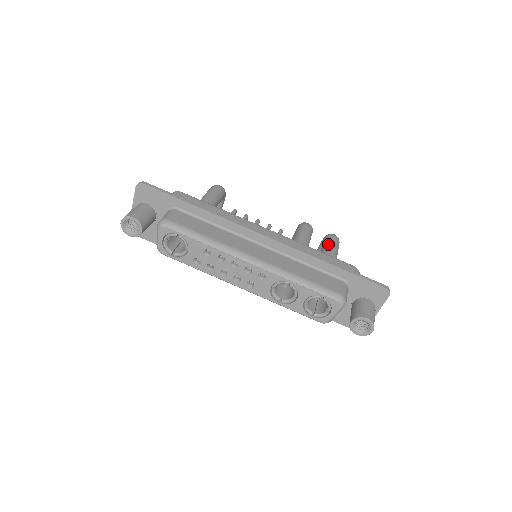
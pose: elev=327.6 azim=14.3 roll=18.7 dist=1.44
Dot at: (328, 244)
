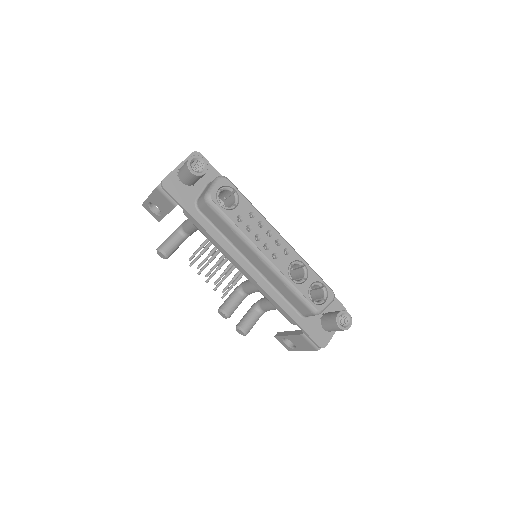
Dot at: occluded
